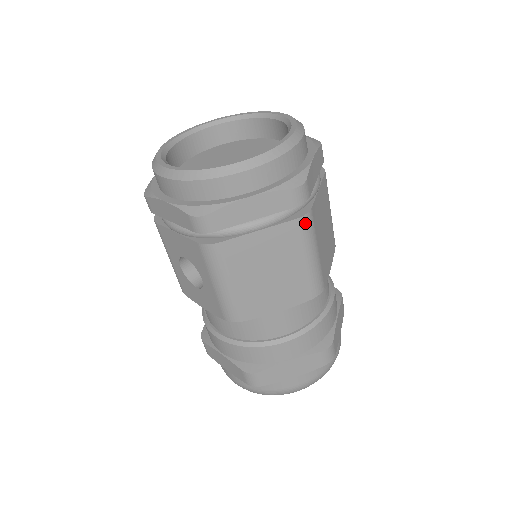
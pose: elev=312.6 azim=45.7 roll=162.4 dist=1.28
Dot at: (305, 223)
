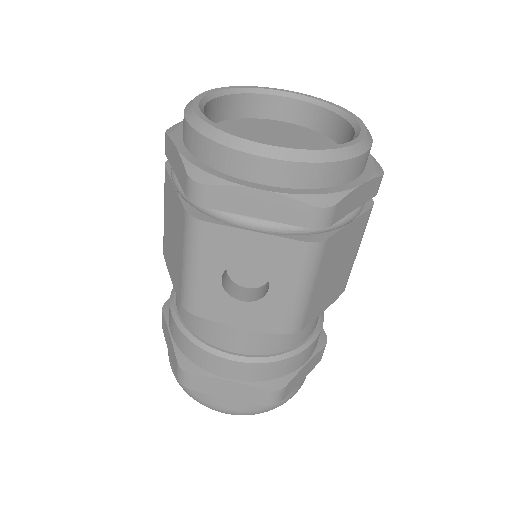
Dot at: occluded
